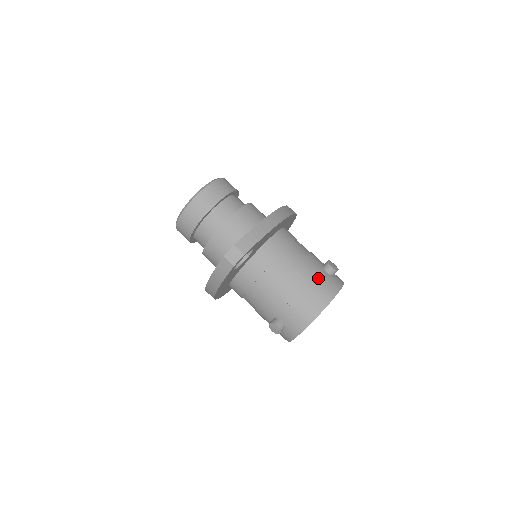
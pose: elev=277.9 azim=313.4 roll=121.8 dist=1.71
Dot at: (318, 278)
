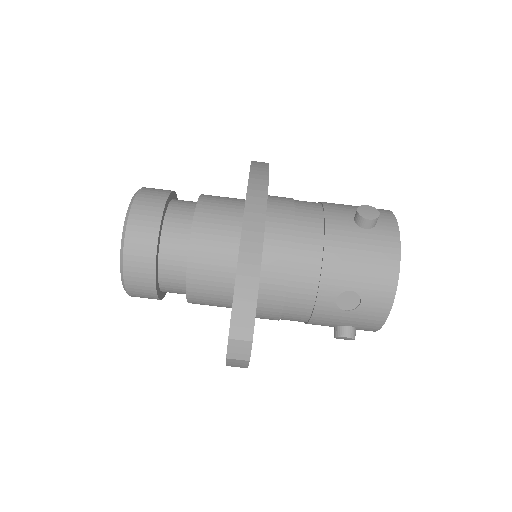
Dot at: (361, 251)
